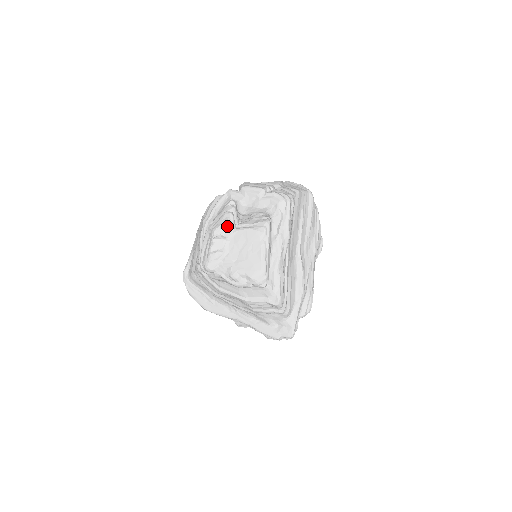
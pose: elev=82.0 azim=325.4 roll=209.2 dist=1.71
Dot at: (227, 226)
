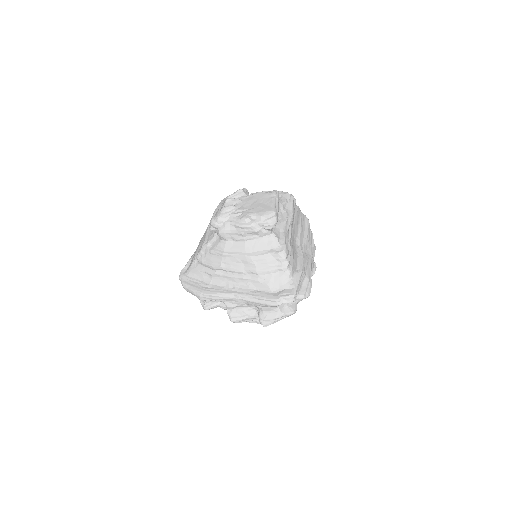
Dot at: (241, 193)
